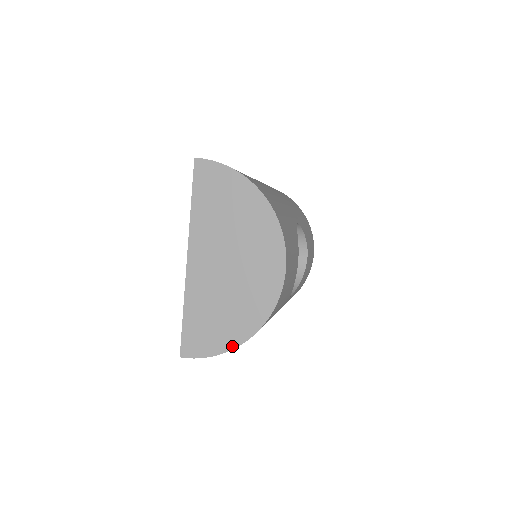
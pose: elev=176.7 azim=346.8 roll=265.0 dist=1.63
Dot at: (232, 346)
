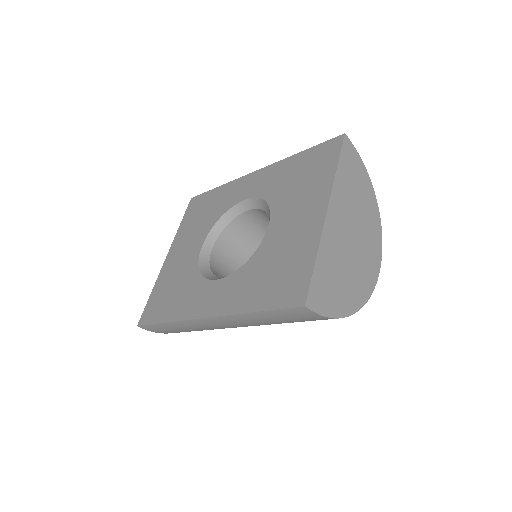
Dot at: (345, 314)
